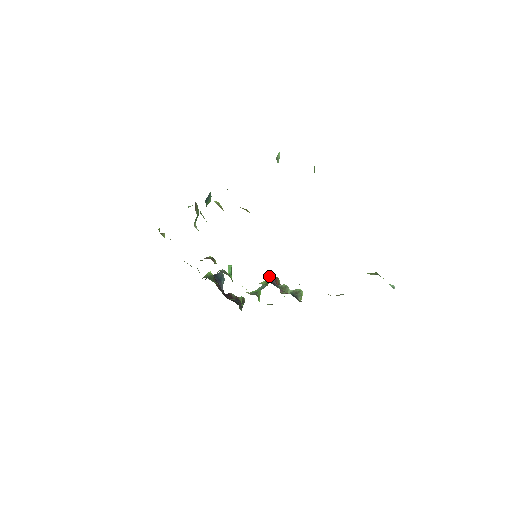
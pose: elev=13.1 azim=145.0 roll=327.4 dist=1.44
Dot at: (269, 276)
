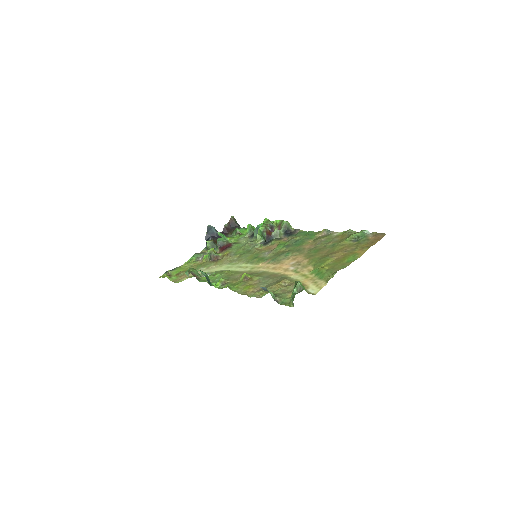
Dot at: (258, 231)
